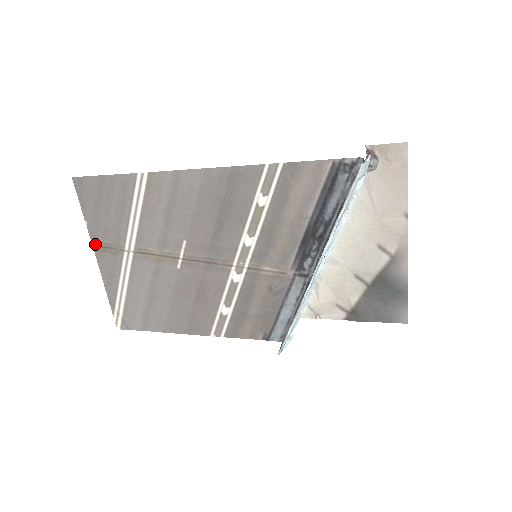
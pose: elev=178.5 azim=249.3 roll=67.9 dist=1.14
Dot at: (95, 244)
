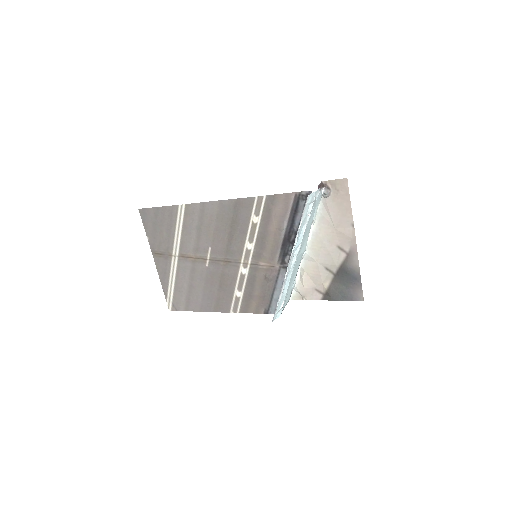
Dot at: (154, 252)
